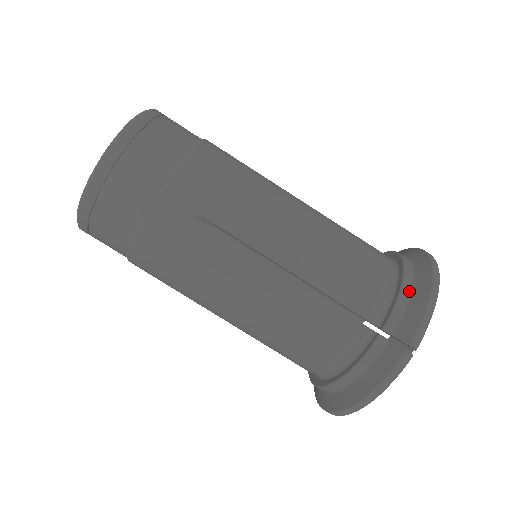
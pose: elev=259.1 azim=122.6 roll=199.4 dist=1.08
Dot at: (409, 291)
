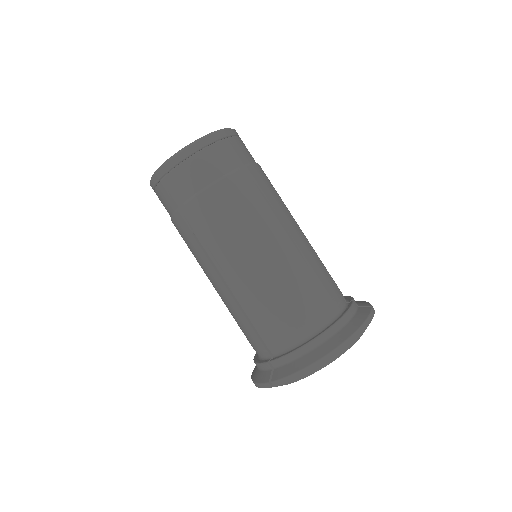
Dot at: (301, 354)
